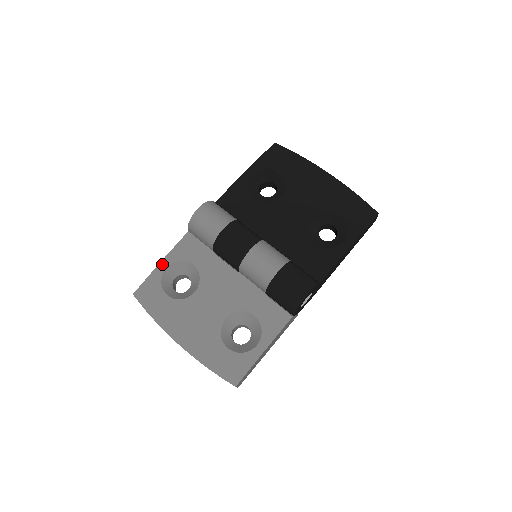
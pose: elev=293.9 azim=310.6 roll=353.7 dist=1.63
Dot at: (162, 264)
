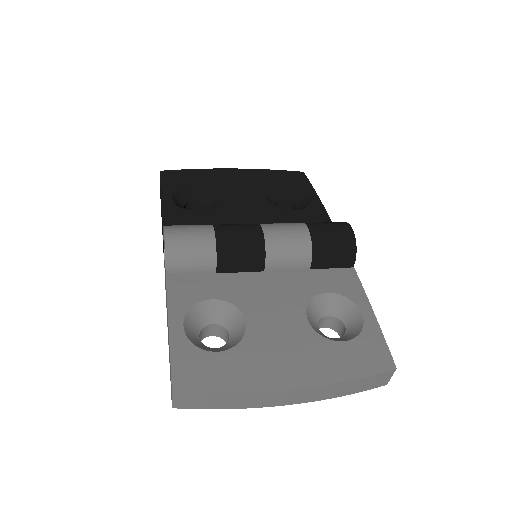
Dot at: (173, 327)
